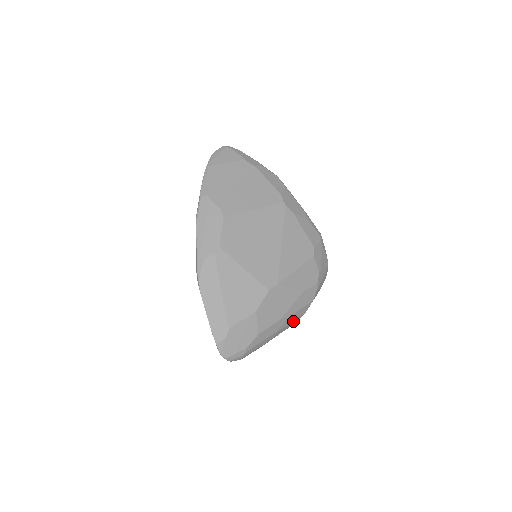
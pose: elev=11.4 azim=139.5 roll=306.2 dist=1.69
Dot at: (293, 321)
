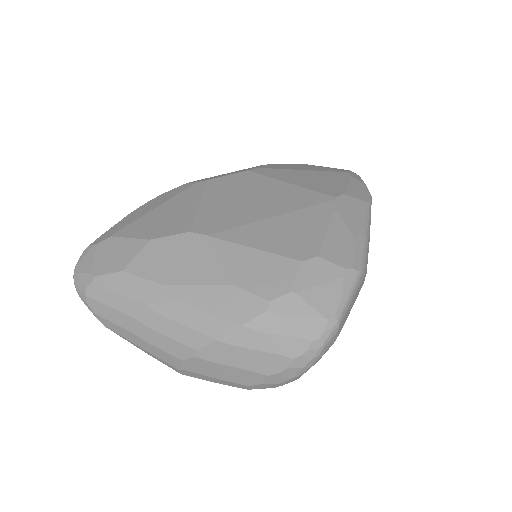
Dot at: (186, 328)
